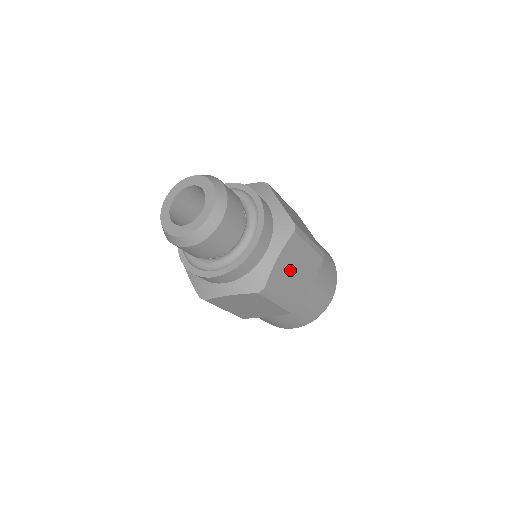
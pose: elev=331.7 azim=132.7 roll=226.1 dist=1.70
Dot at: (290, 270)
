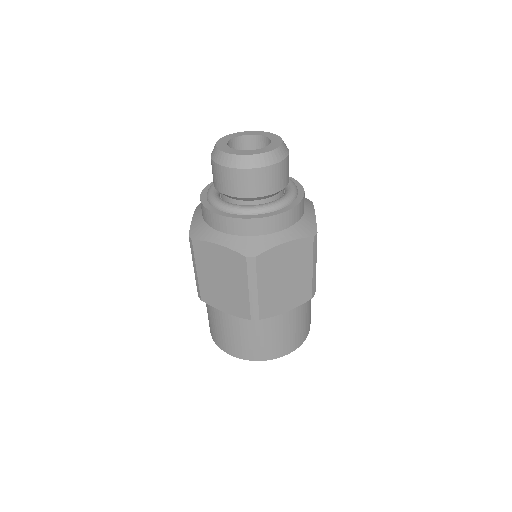
Dot at: occluded
